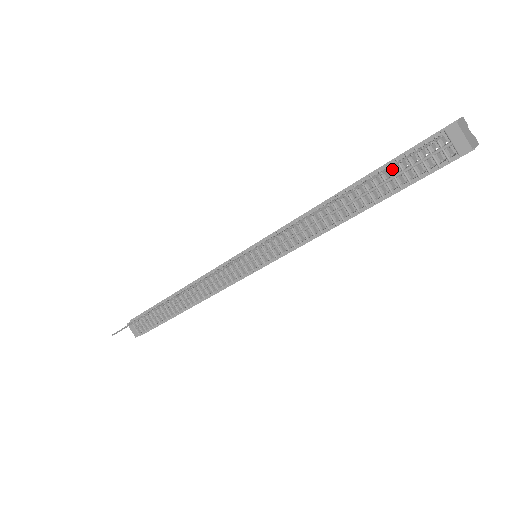
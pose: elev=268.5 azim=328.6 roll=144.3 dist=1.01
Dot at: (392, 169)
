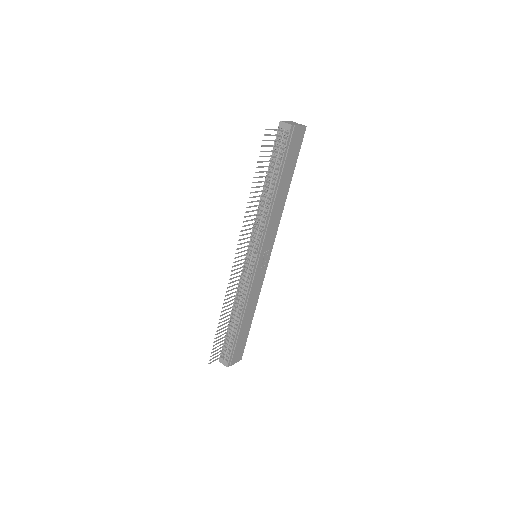
Dot at: (273, 158)
